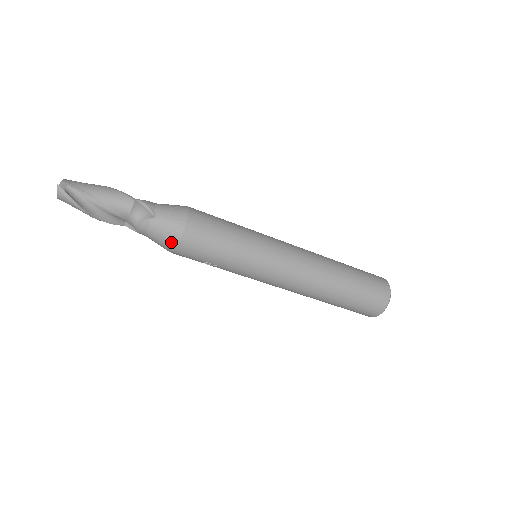
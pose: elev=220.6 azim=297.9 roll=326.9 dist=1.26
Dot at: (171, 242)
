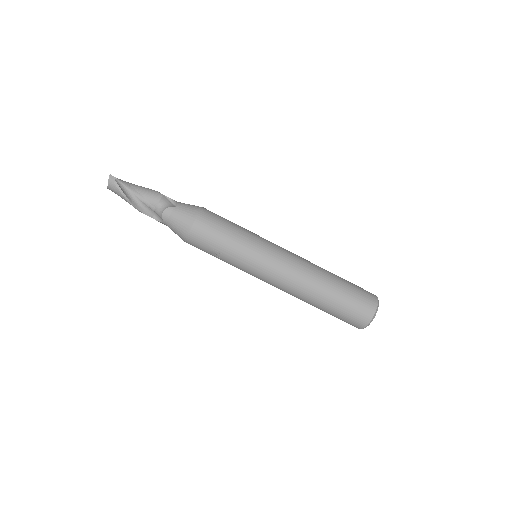
Dot at: (186, 226)
